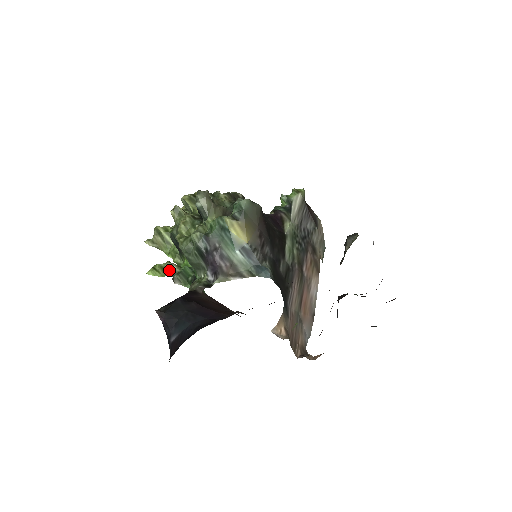
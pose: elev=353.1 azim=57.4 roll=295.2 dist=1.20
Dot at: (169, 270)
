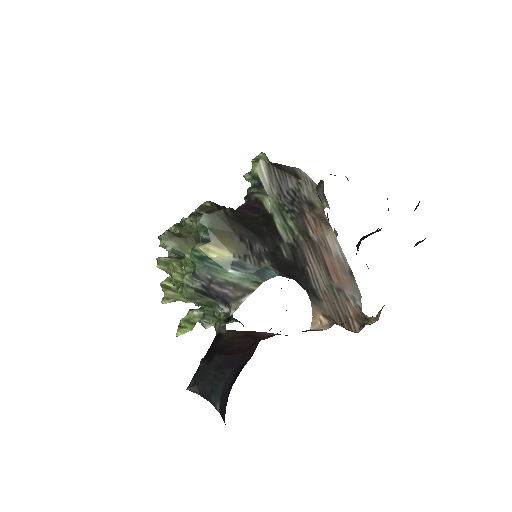
Dot at: (194, 318)
